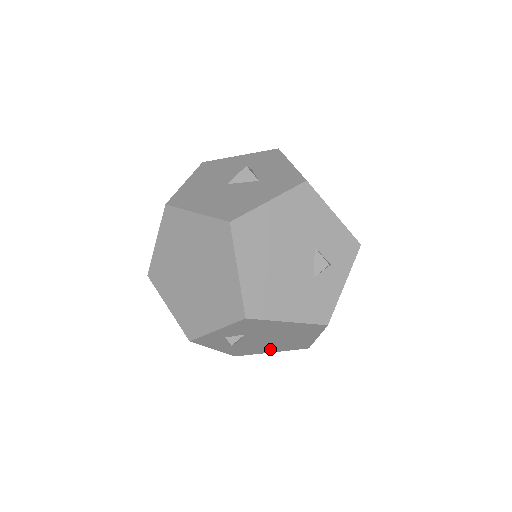
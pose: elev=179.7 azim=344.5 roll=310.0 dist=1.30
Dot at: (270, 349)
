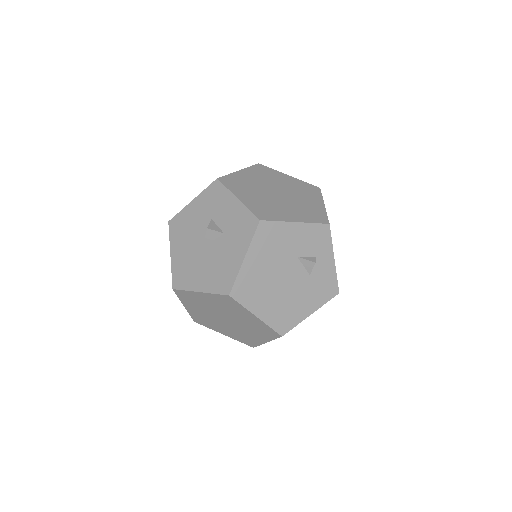
Dot at: occluded
